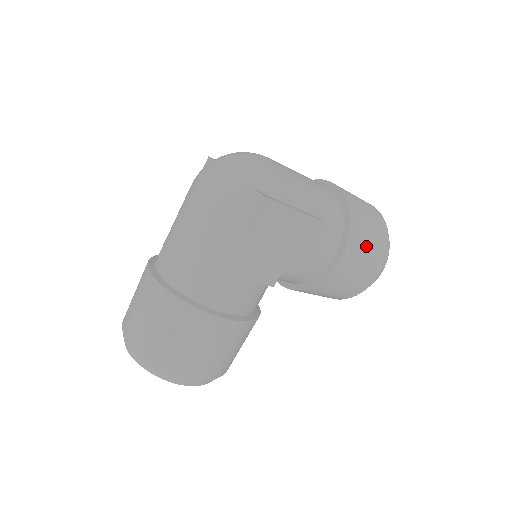
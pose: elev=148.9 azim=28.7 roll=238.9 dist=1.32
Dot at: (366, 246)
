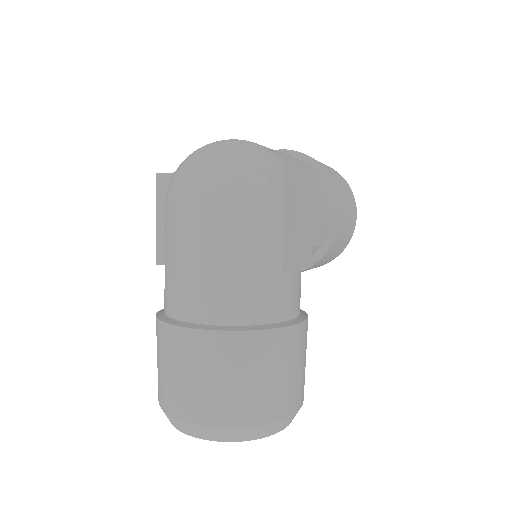
Dot at: (344, 192)
